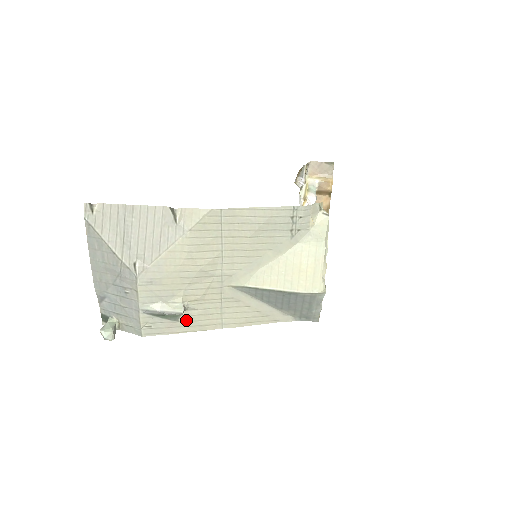
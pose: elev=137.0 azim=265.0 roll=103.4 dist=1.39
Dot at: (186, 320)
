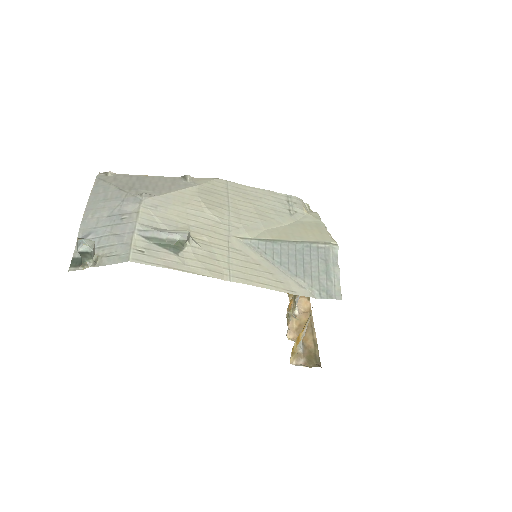
Dot at: (187, 258)
